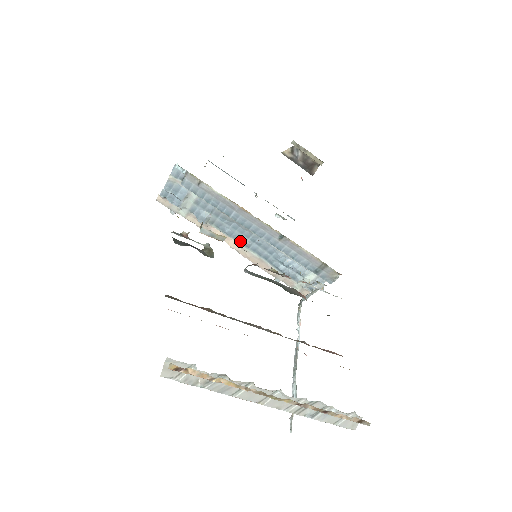
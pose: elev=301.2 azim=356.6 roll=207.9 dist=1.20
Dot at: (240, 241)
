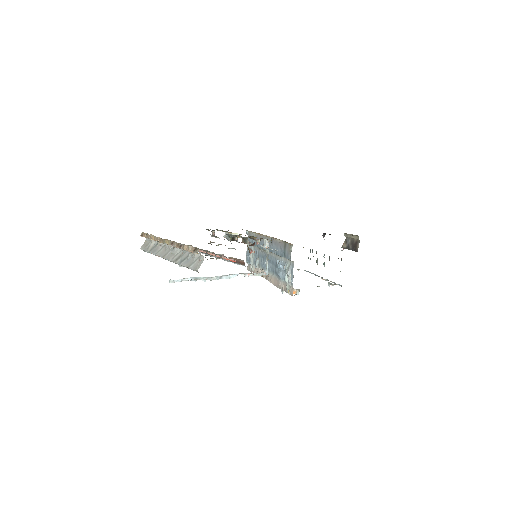
Dot at: (268, 269)
